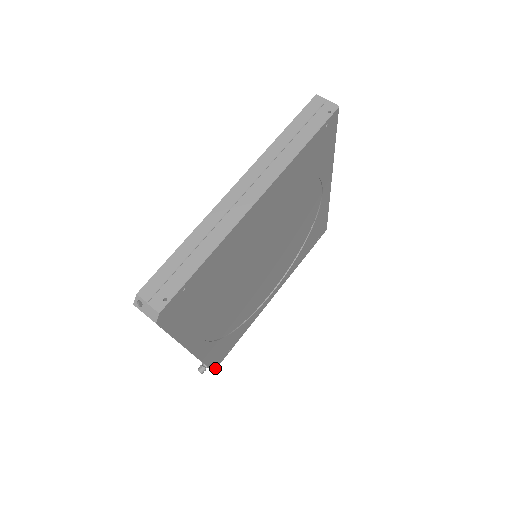
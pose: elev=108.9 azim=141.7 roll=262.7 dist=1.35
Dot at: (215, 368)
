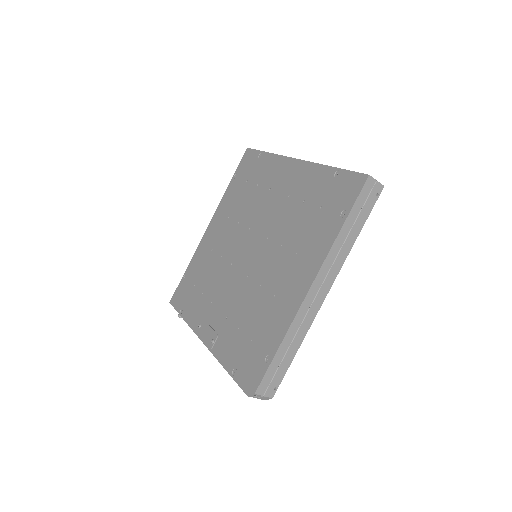
Dot at: occluded
